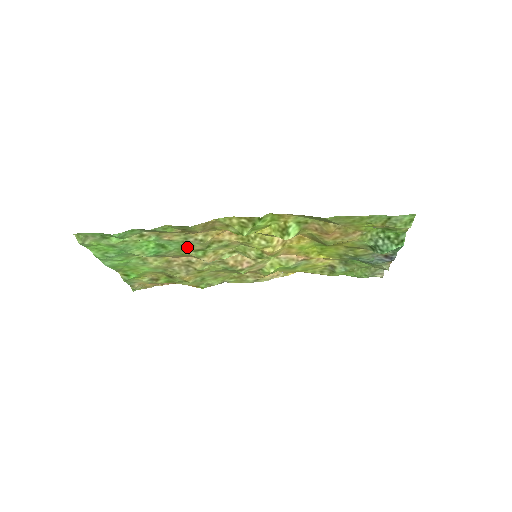
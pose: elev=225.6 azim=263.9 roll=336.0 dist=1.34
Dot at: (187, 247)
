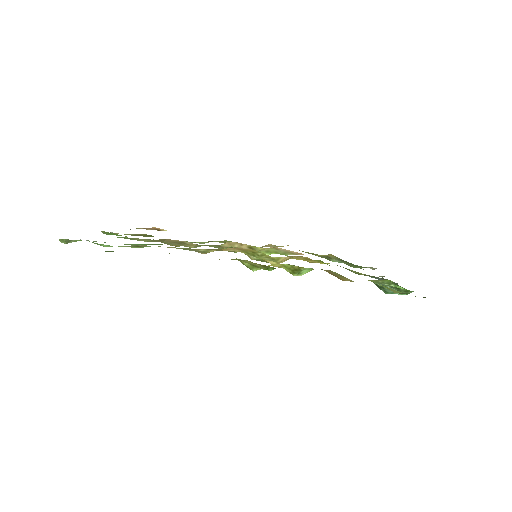
Dot at: occluded
